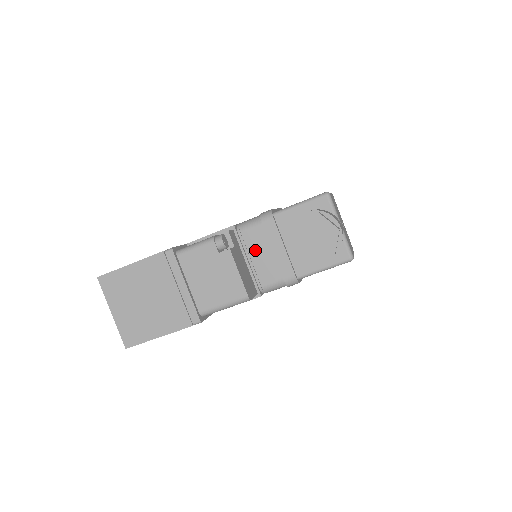
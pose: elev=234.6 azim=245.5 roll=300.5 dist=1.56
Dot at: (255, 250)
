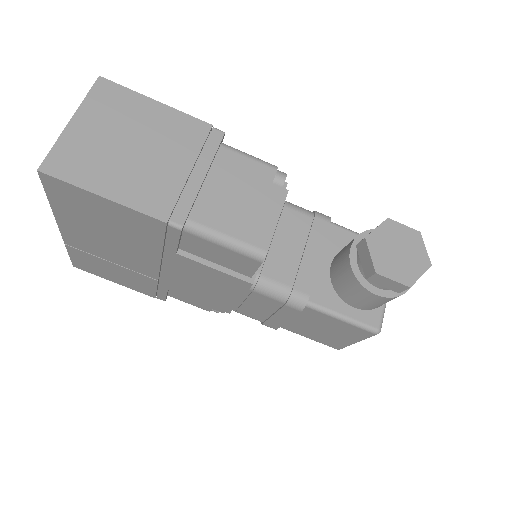
Dot at: (285, 234)
